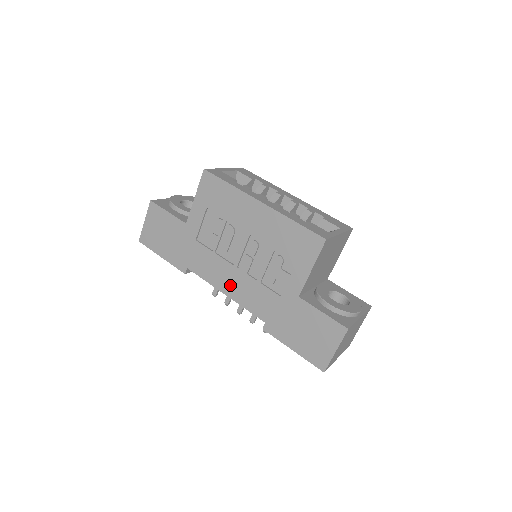
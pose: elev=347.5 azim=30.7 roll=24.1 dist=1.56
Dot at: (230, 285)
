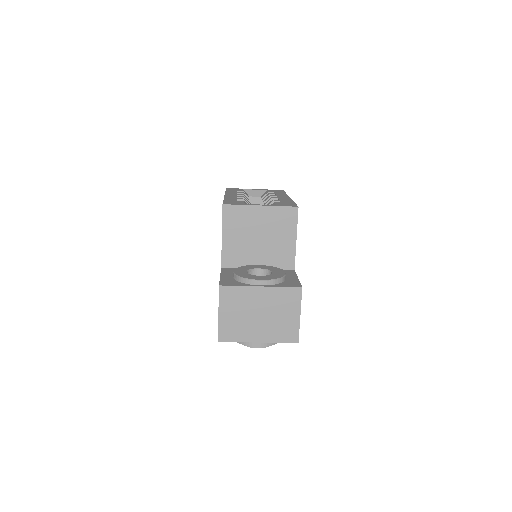
Dot at: occluded
